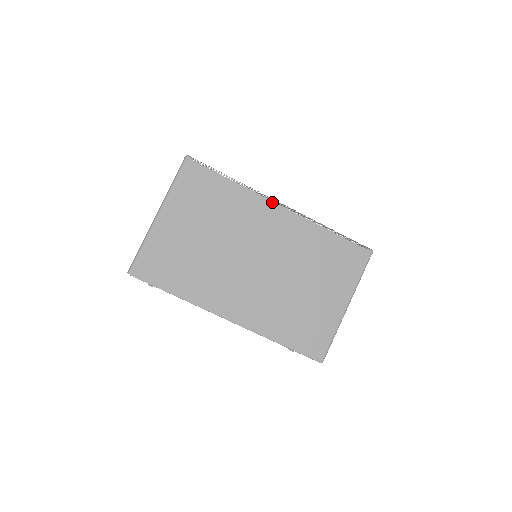
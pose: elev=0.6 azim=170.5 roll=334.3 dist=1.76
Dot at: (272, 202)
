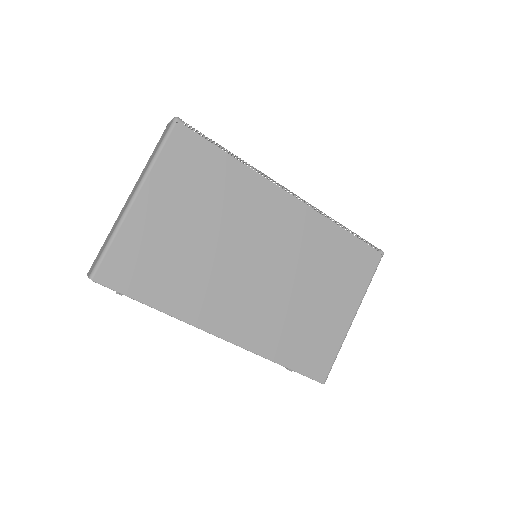
Dot at: (280, 189)
